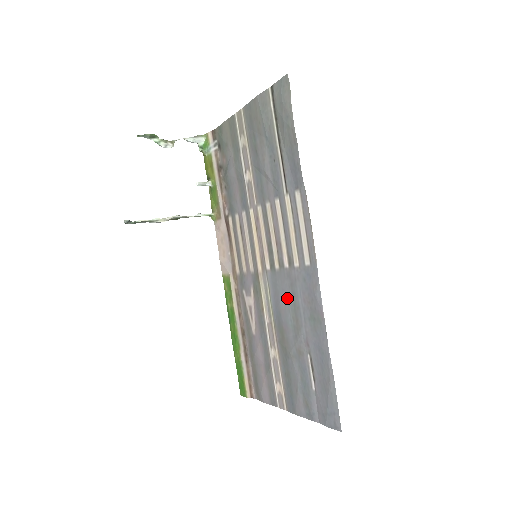
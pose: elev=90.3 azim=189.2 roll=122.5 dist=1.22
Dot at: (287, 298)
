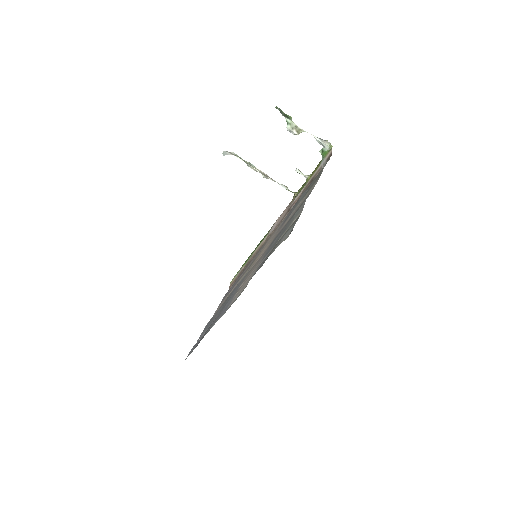
Dot at: (231, 295)
